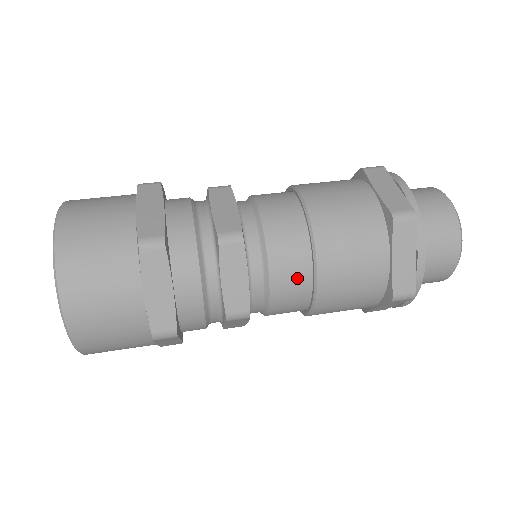
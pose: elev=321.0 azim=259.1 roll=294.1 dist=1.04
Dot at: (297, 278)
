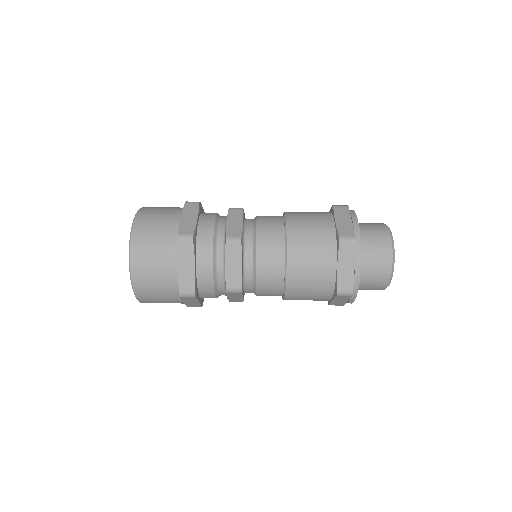
Dot at: (274, 229)
